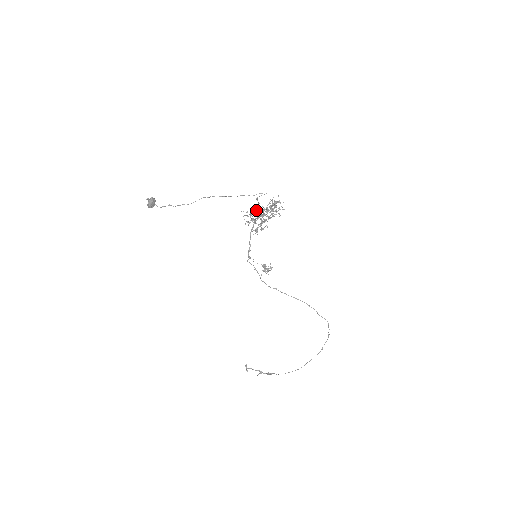
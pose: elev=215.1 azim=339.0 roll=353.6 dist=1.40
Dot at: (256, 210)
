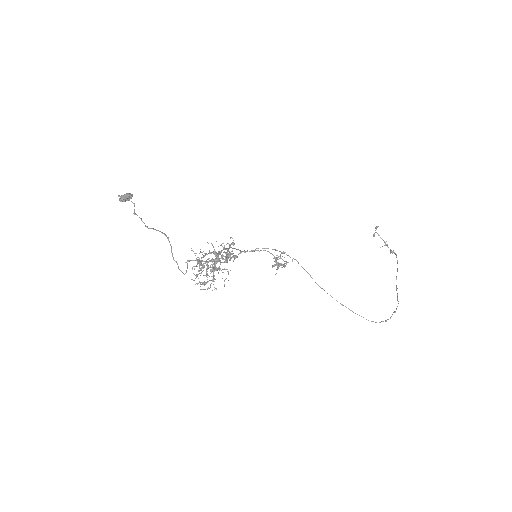
Dot at: (198, 263)
